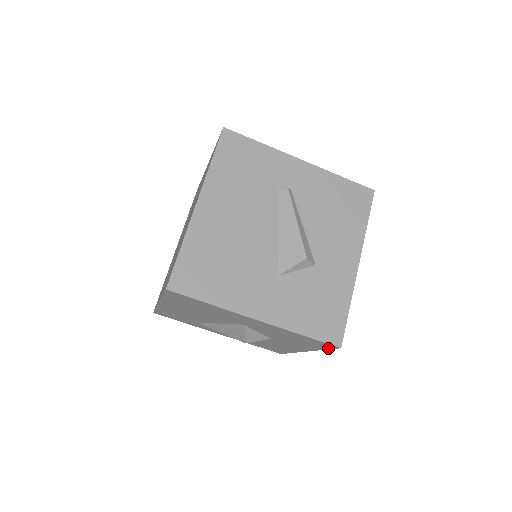
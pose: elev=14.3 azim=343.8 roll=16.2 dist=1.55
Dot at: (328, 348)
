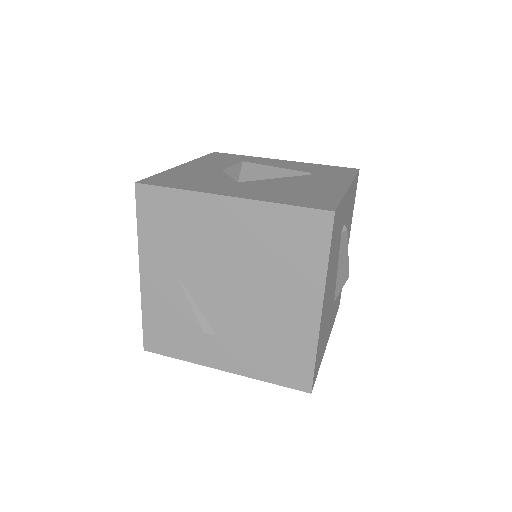
Dot at: occluded
